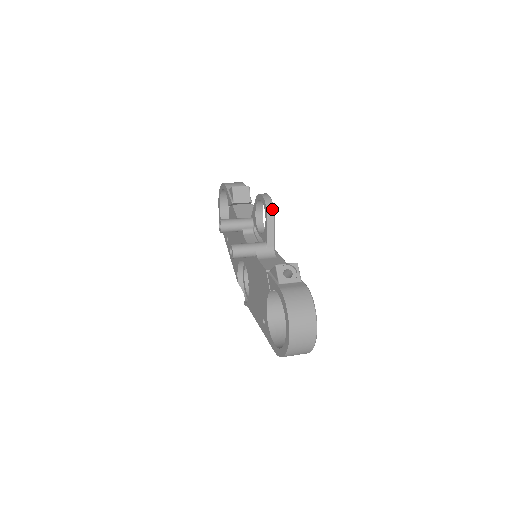
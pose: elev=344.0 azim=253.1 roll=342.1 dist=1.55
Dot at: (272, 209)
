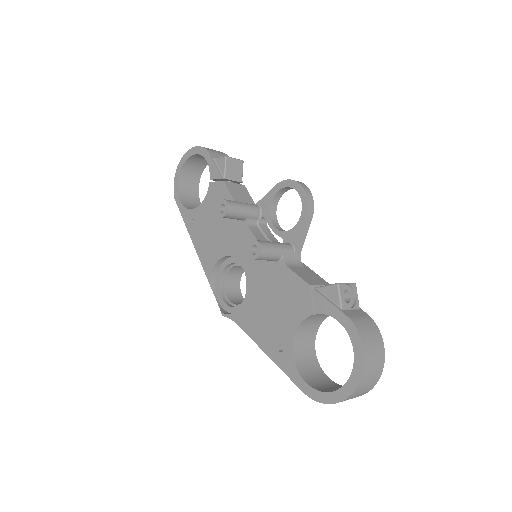
Dot at: (313, 205)
